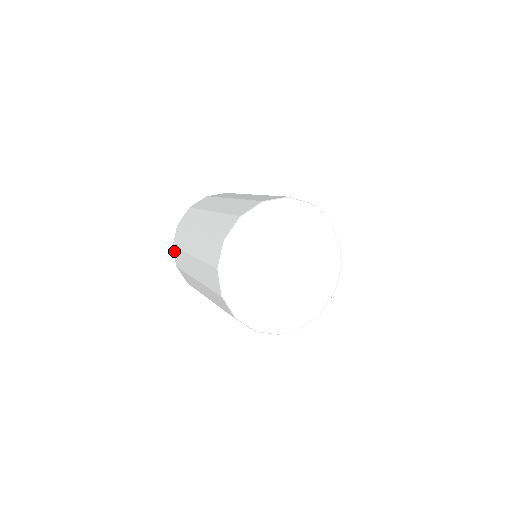
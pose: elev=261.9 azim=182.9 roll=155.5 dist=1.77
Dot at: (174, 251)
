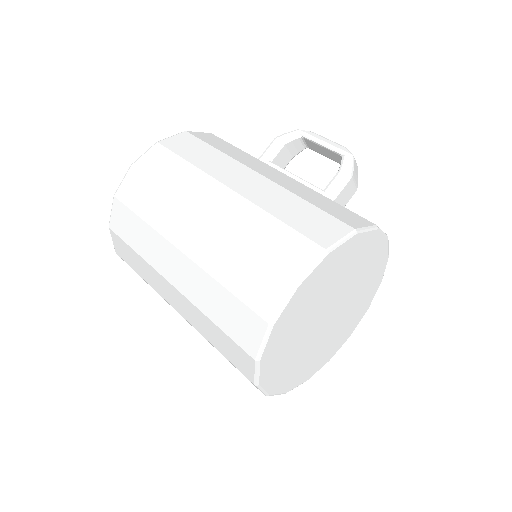
Dot at: occluded
